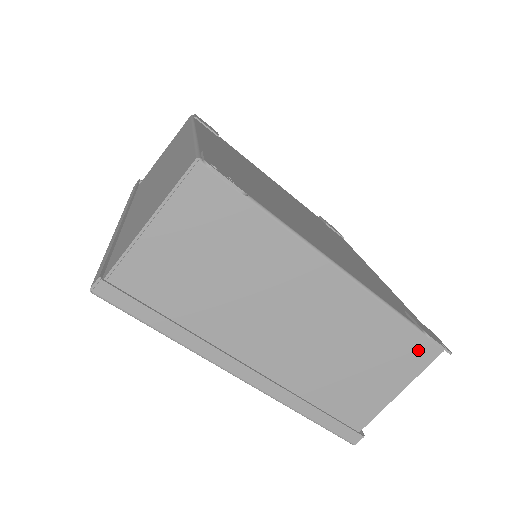
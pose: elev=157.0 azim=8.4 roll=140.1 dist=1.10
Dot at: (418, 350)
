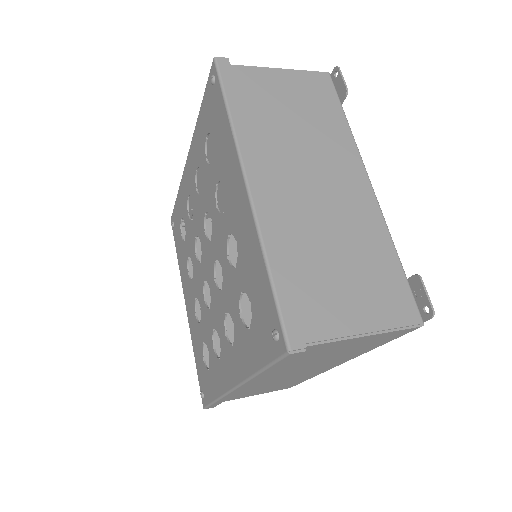
Dot at: (401, 301)
